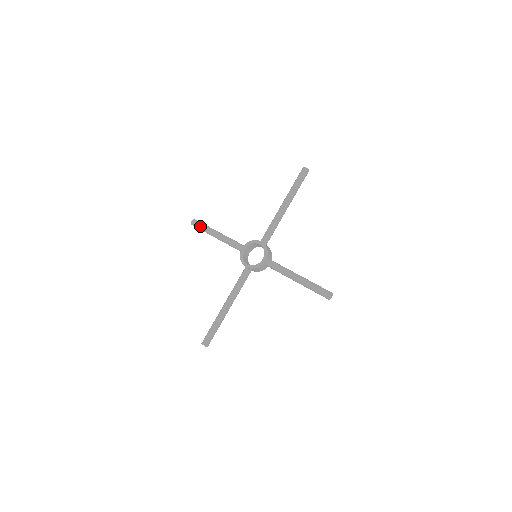
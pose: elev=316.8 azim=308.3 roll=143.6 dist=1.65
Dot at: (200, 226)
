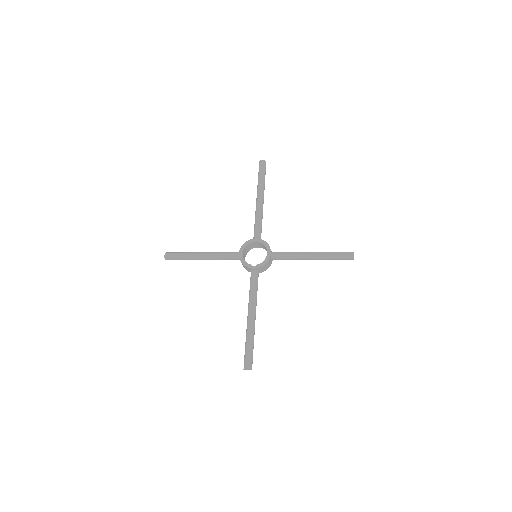
Dot at: (178, 255)
